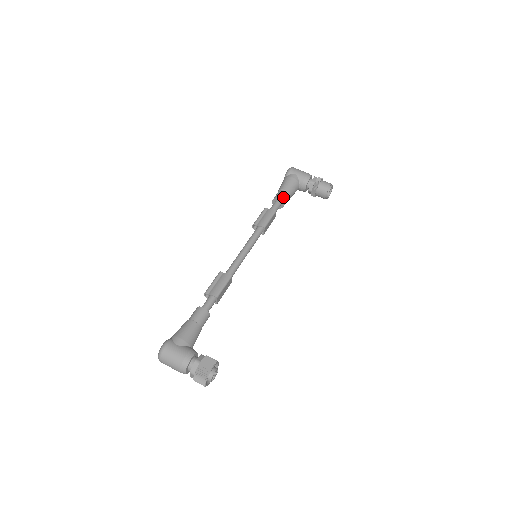
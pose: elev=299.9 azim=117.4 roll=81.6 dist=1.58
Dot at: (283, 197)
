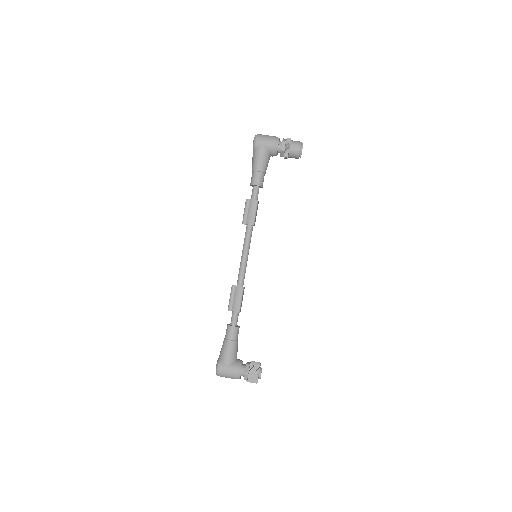
Dot at: (259, 180)
